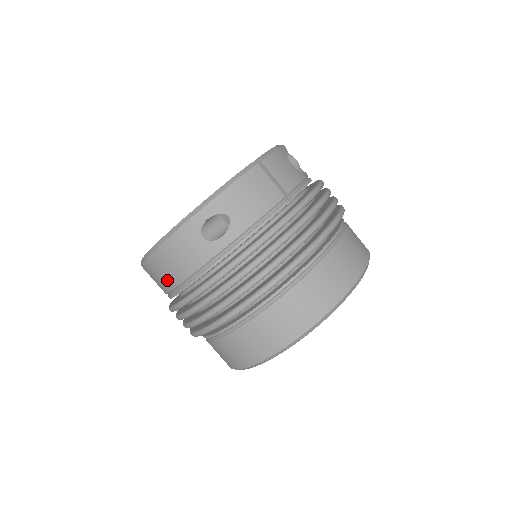
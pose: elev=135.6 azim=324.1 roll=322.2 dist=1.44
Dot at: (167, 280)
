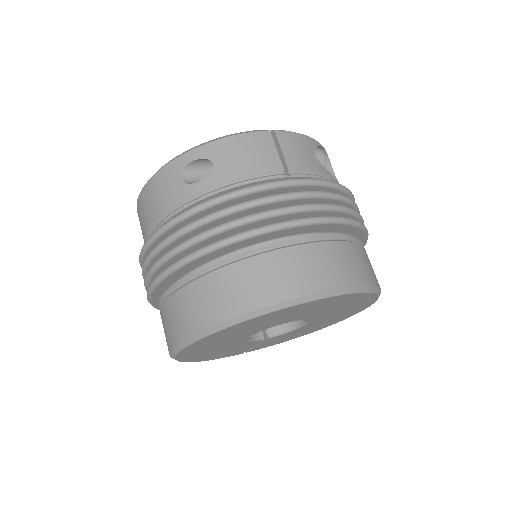
Dot at: (144, 225)
